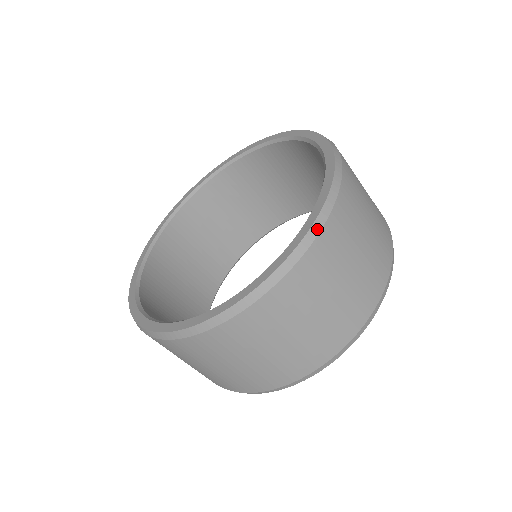
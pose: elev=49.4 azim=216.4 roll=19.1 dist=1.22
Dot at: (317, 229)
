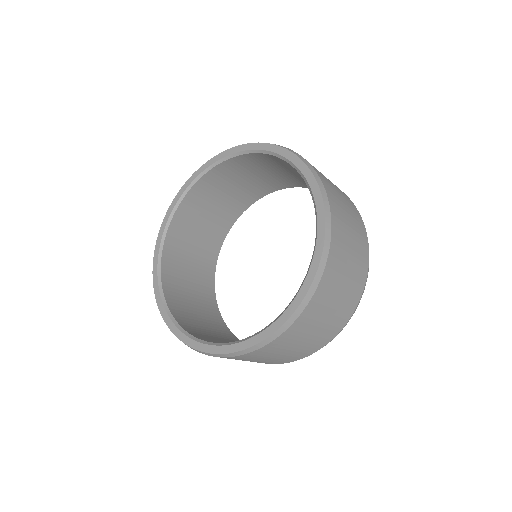
Dot at: (324, 193)
